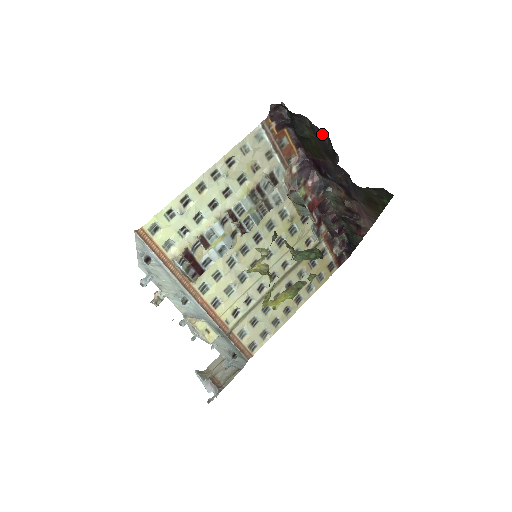
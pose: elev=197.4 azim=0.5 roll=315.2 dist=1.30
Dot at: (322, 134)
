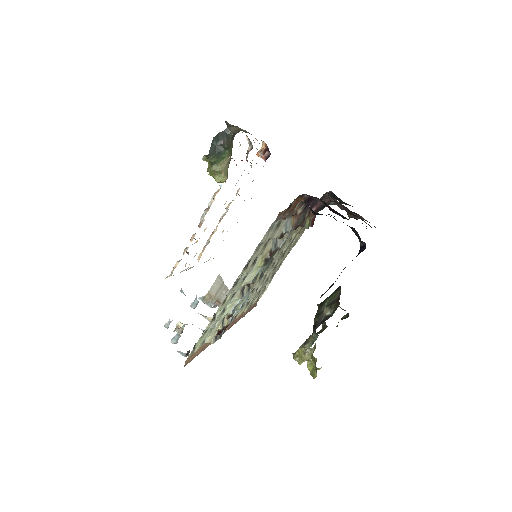
Dot at: occluded
